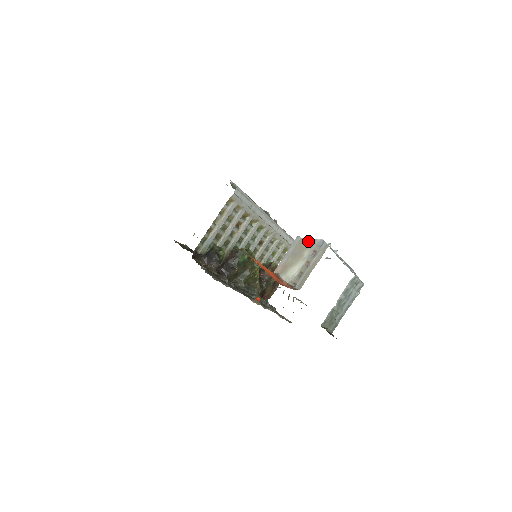
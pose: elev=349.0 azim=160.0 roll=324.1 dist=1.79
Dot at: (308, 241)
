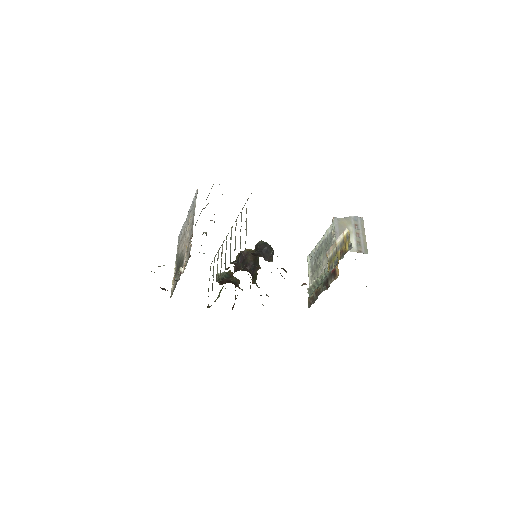
Dot at: (346, 219)
